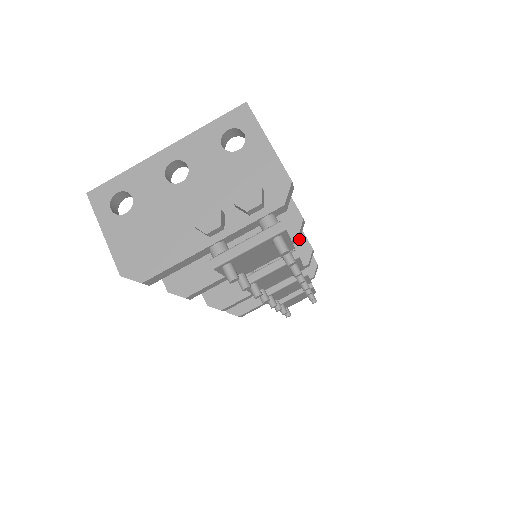
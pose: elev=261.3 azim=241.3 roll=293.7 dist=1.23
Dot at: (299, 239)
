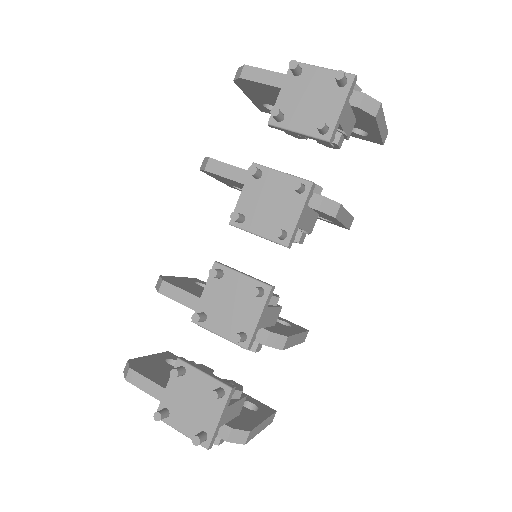
Dot at: (320, 210)
